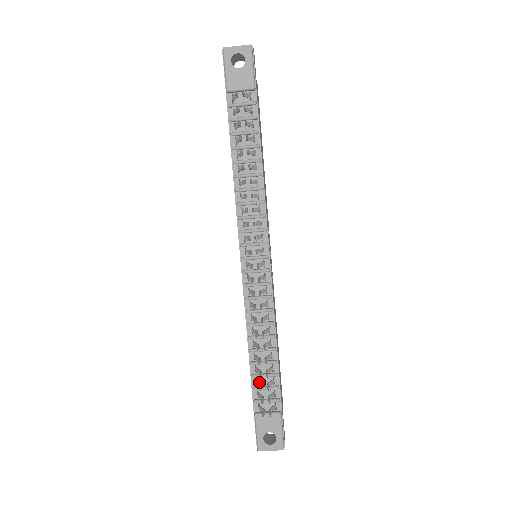
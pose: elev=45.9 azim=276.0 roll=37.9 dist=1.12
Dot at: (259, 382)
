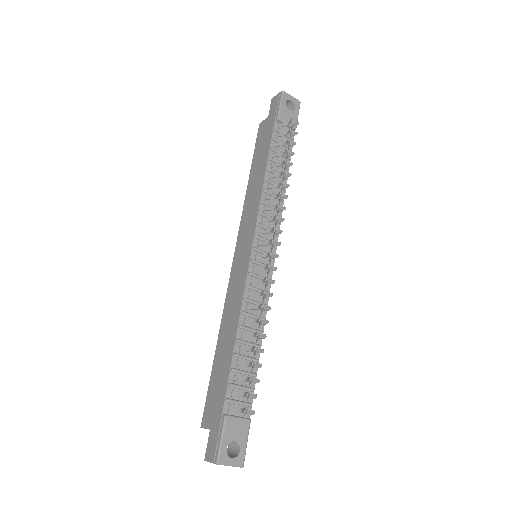
Dot at: (241, 376)
